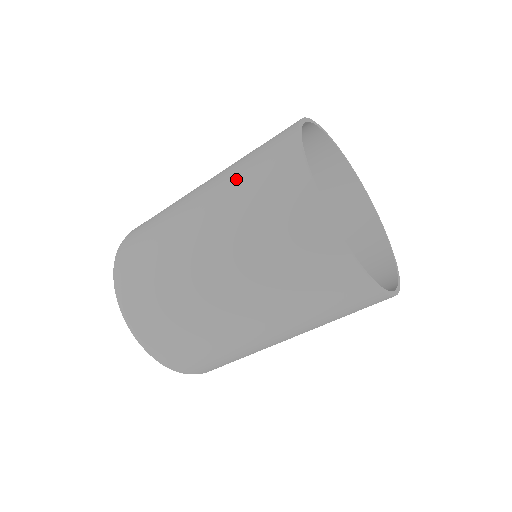
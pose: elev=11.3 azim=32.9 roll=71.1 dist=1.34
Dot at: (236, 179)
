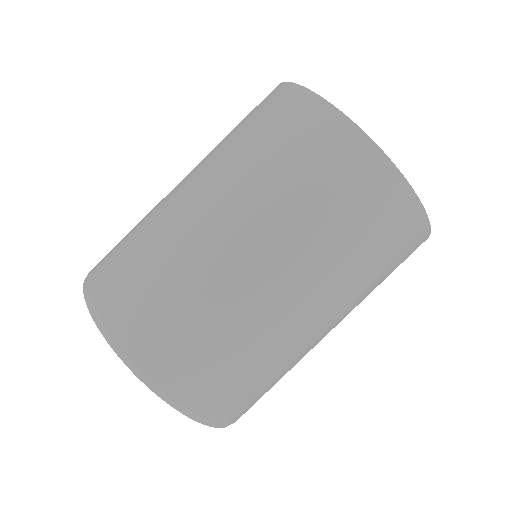
Dot at: occluded
